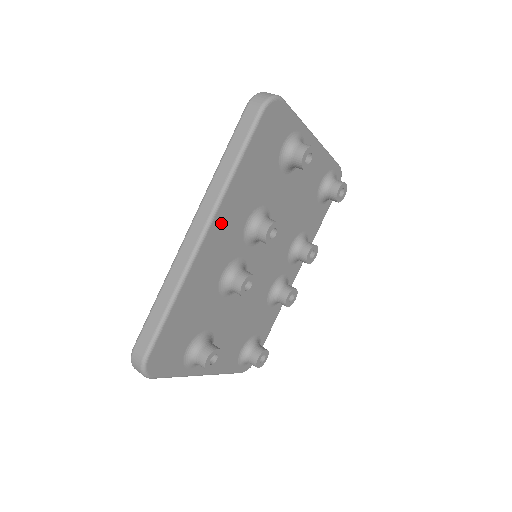
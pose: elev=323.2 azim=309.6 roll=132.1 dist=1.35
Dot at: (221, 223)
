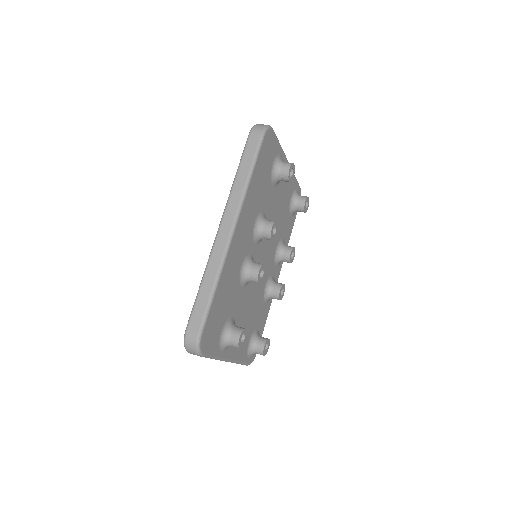
Dot at: (242, 221)
